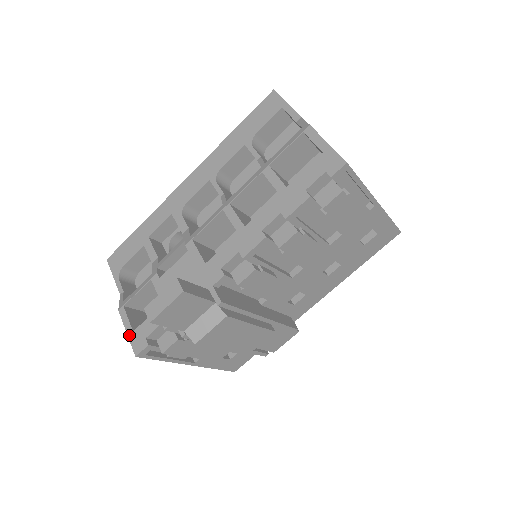
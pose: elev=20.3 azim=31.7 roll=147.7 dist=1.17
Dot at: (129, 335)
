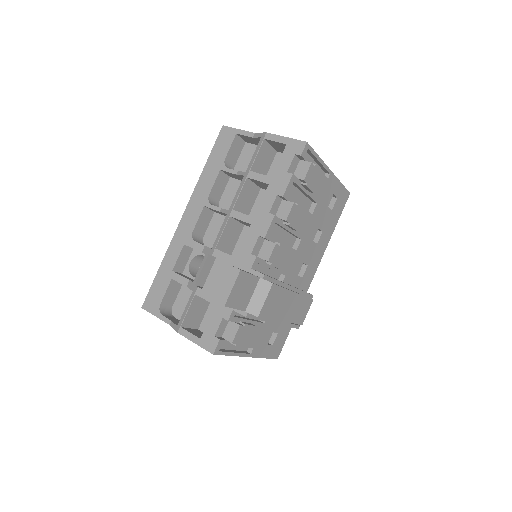
Dot at: (198, 343)
